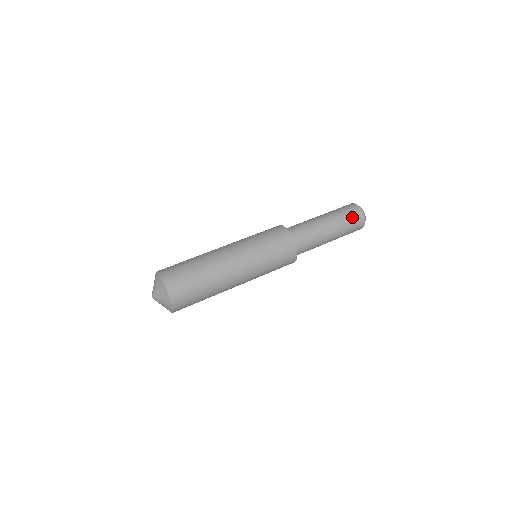
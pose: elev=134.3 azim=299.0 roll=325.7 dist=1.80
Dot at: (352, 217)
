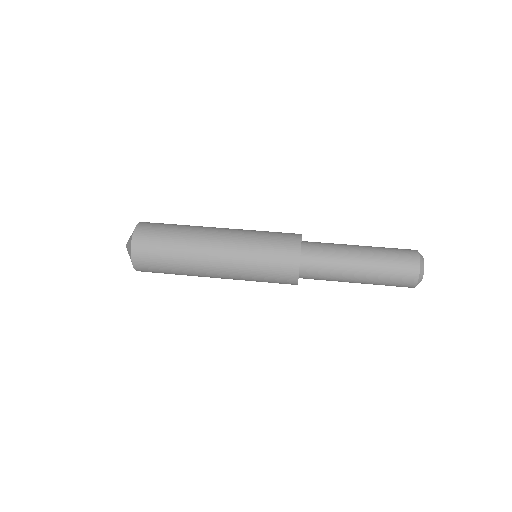
Dot at: (400, 261)
